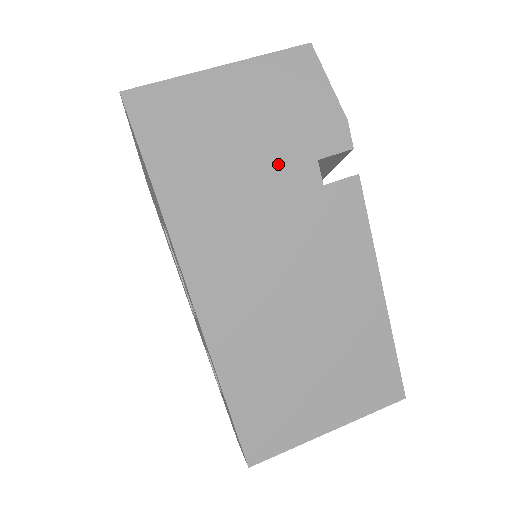
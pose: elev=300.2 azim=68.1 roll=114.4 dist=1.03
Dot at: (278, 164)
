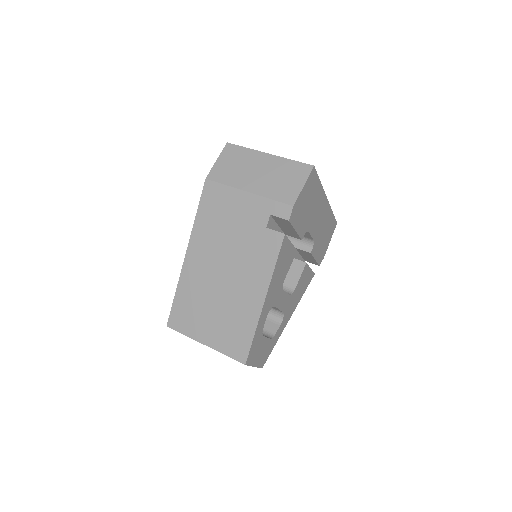
Dot at: (253, 205)
